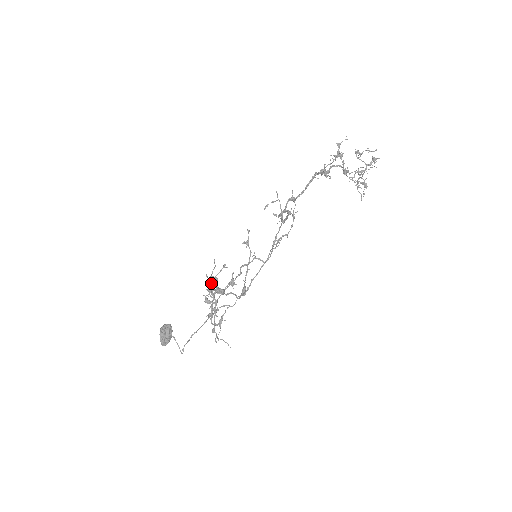
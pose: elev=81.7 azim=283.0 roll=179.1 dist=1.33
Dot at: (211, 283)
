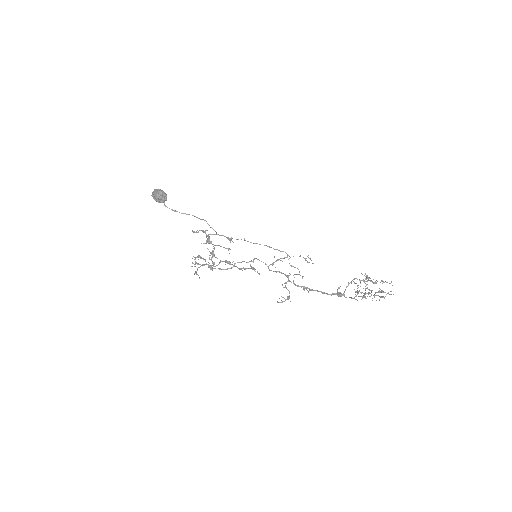
Dot at: (212, 244)
